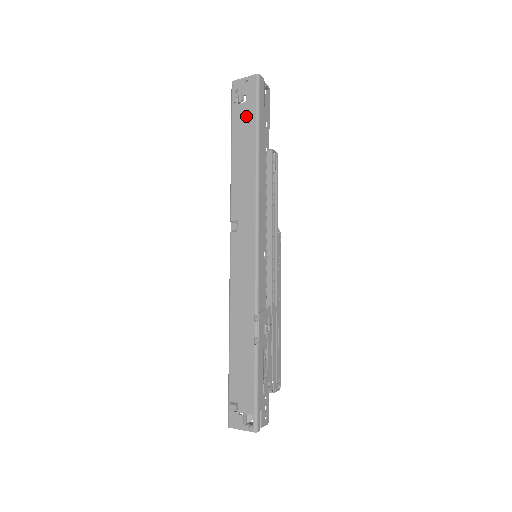
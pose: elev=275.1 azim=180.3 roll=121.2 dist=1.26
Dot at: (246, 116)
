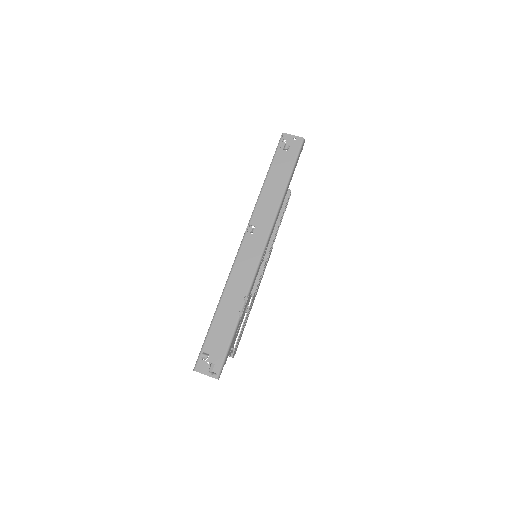
Dot at: (286, 160)
